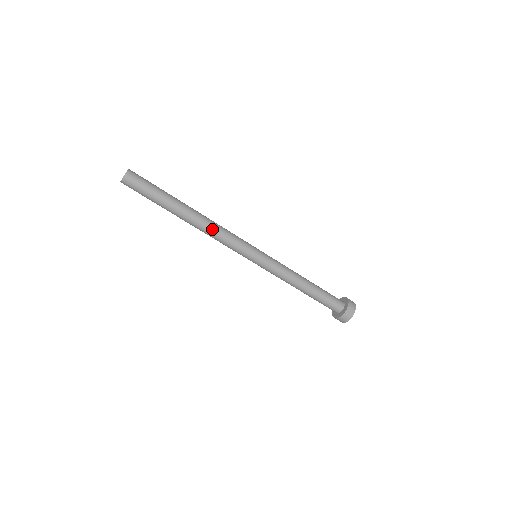
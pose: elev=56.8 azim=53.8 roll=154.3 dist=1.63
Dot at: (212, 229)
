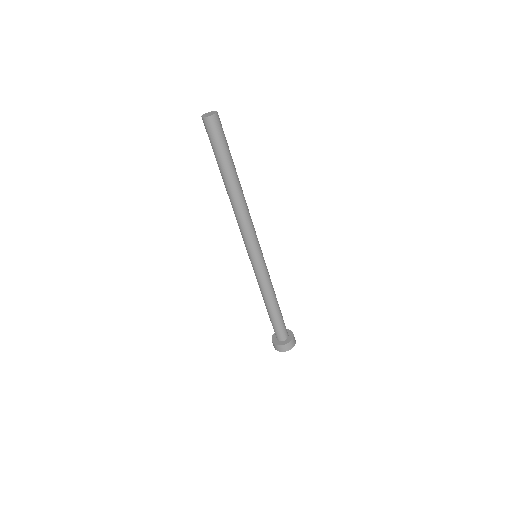
Dot at: (237, 213)
